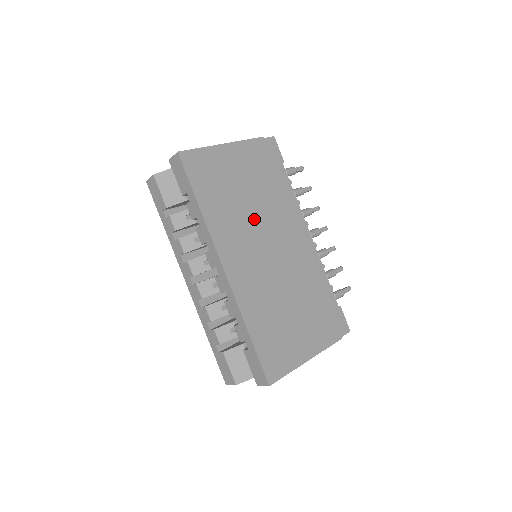
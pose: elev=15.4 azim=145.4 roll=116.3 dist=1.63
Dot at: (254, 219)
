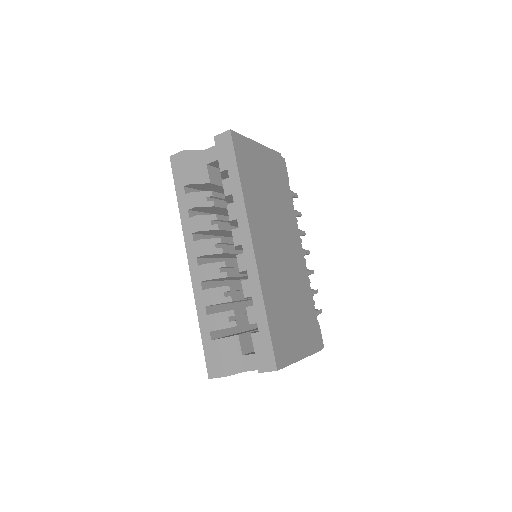
Dot at: (273, 215)
